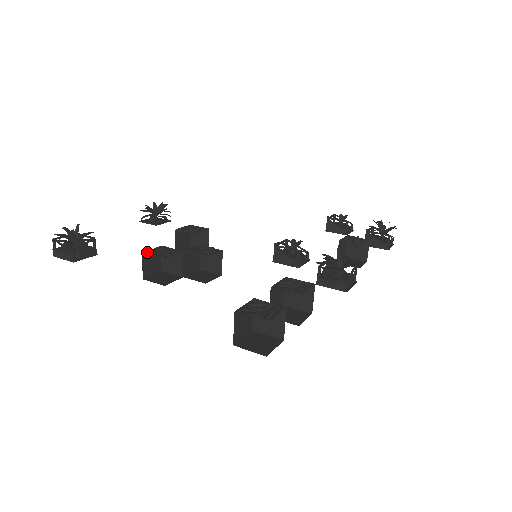
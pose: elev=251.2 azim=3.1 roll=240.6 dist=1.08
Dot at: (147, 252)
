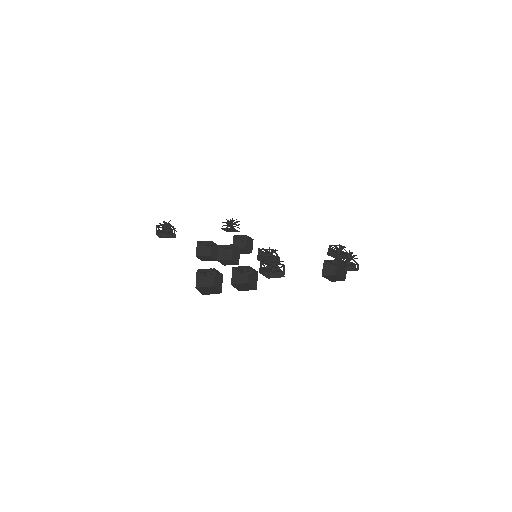
Dot at: (199, 241)
